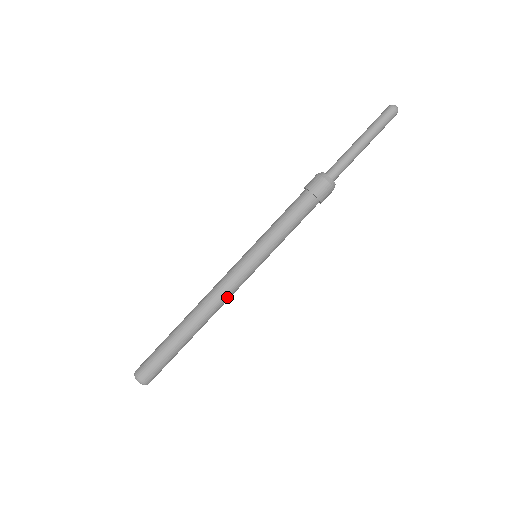
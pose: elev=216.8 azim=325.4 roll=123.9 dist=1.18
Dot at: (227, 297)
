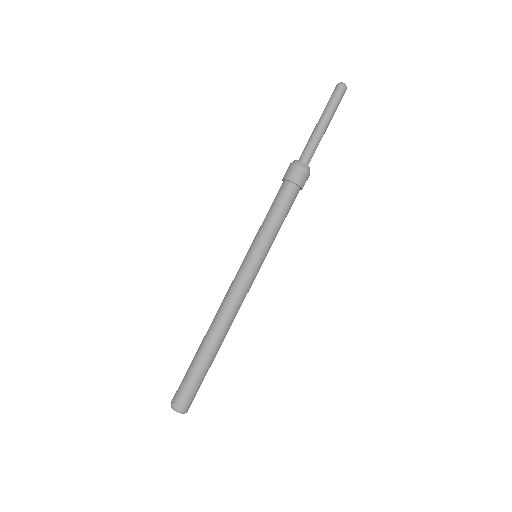
Dot at: occluded
